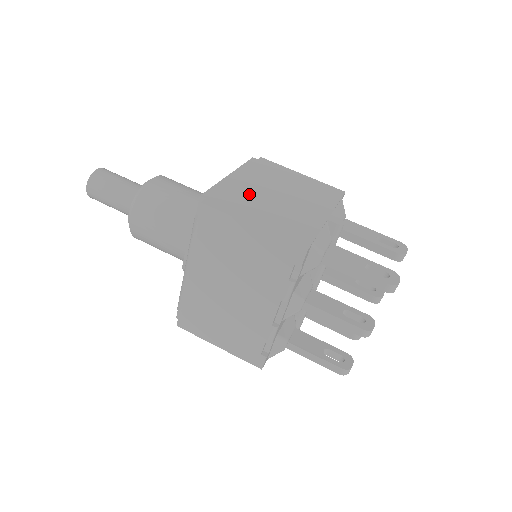
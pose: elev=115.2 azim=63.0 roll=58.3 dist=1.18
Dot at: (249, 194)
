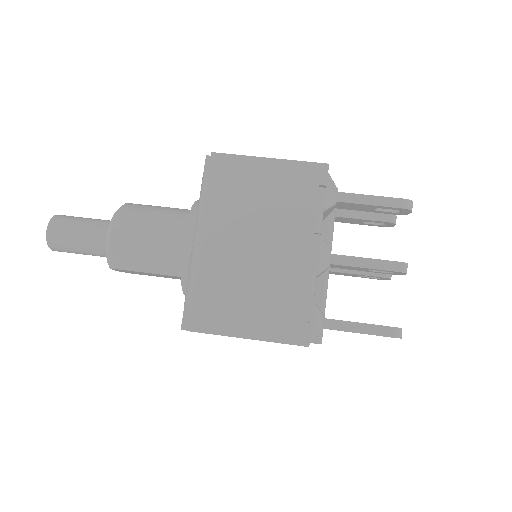
Dot at: occluded
